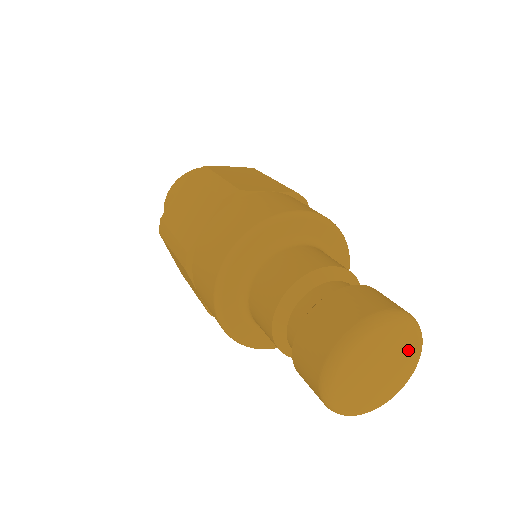
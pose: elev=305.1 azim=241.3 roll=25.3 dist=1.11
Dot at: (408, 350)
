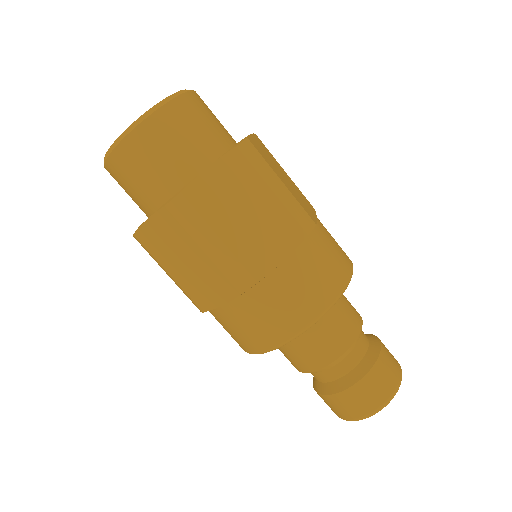
Dot at: occluded
